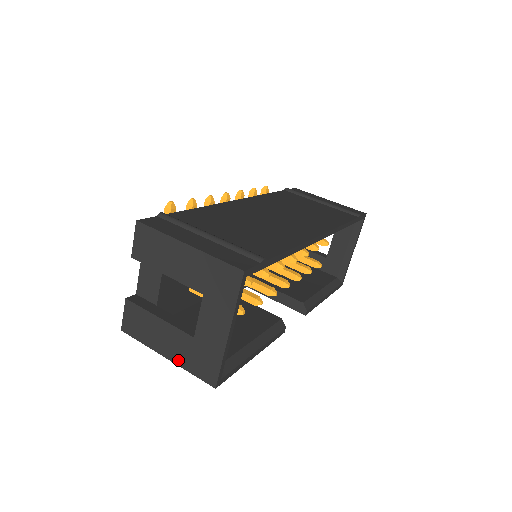
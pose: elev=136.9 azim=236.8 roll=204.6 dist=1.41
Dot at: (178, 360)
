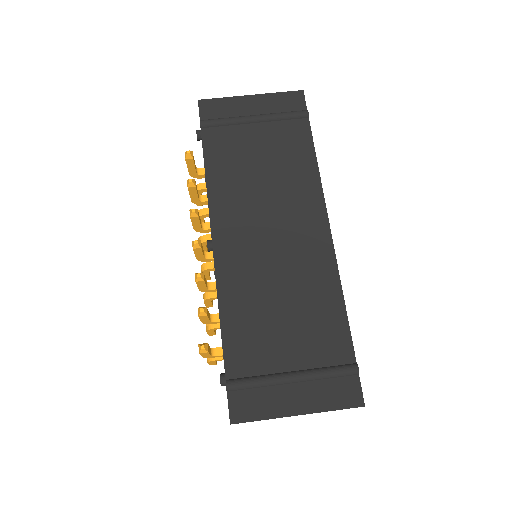
Dot at: occluded
